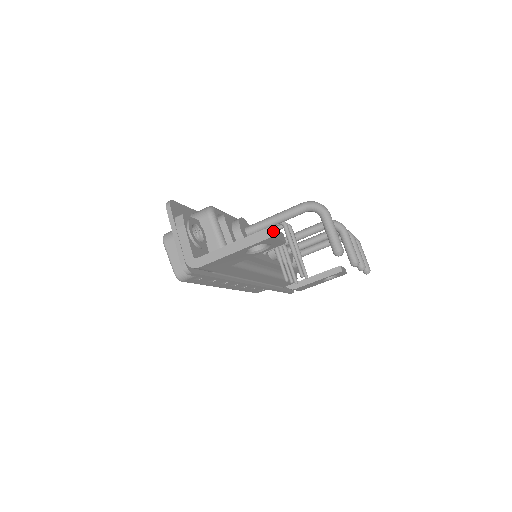
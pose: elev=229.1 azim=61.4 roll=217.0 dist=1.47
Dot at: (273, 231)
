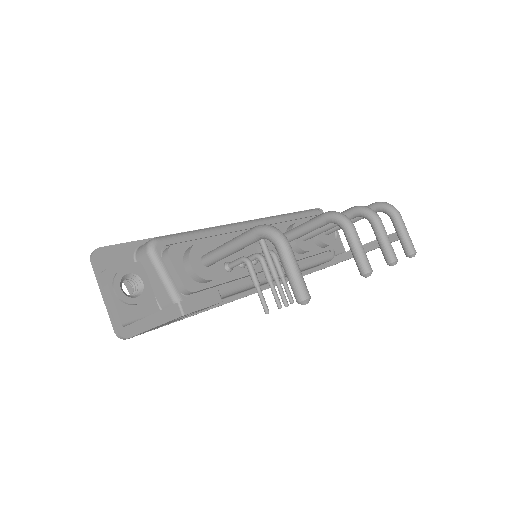
Dot at: (184, 306)
